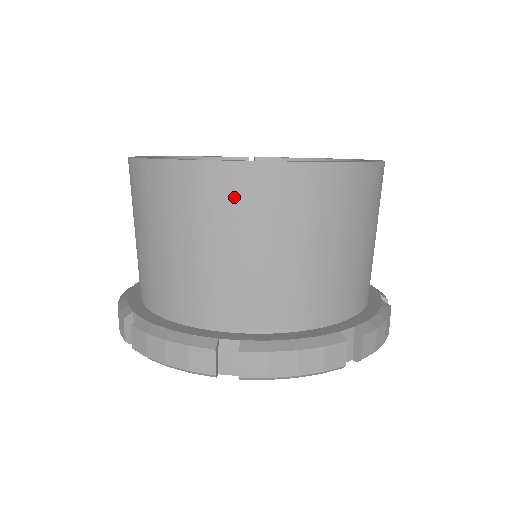
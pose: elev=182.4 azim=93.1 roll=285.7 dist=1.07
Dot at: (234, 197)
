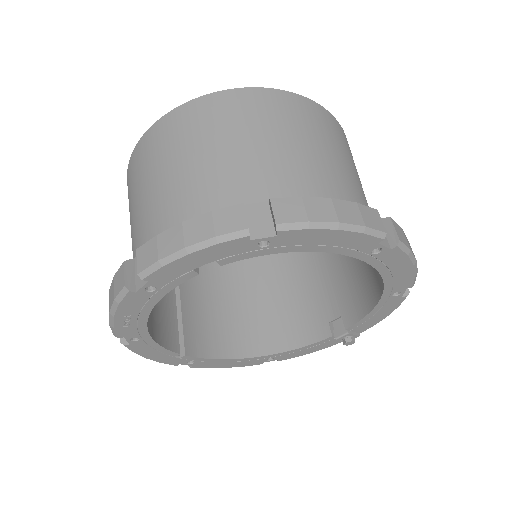
Dot at: (330, 127)
